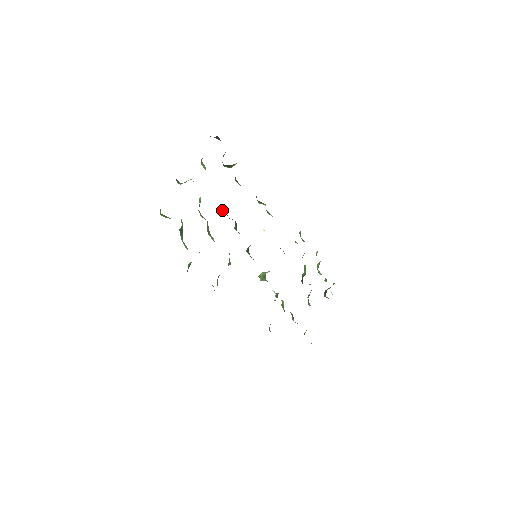
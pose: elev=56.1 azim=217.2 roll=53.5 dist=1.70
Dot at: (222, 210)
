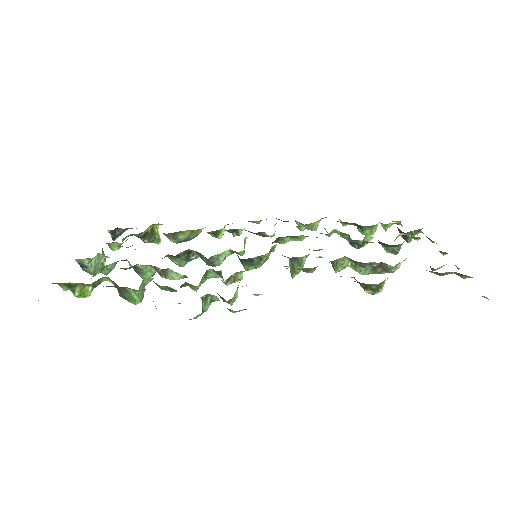
Dot at: (176, 264)
